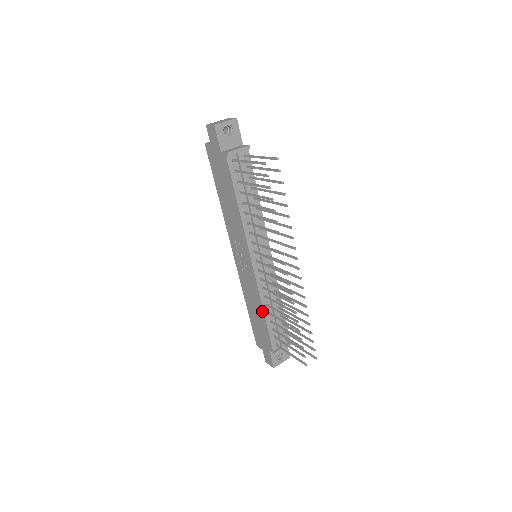
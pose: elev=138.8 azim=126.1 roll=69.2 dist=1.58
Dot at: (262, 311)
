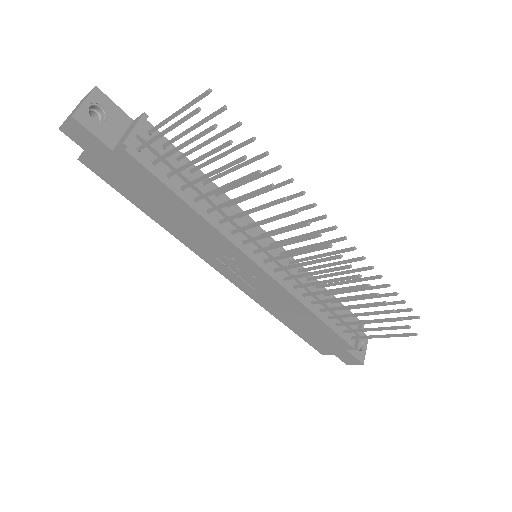
Dot at: (311, 315)
